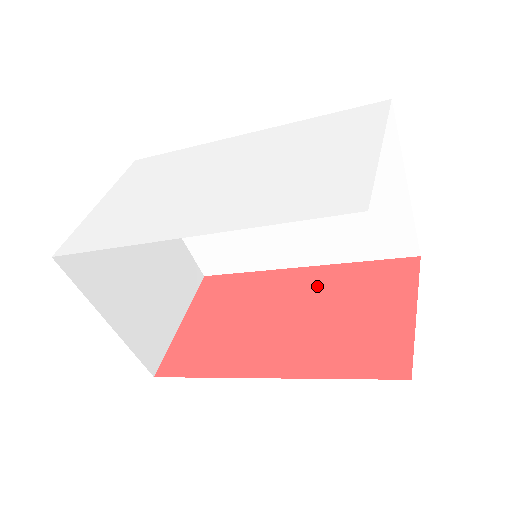
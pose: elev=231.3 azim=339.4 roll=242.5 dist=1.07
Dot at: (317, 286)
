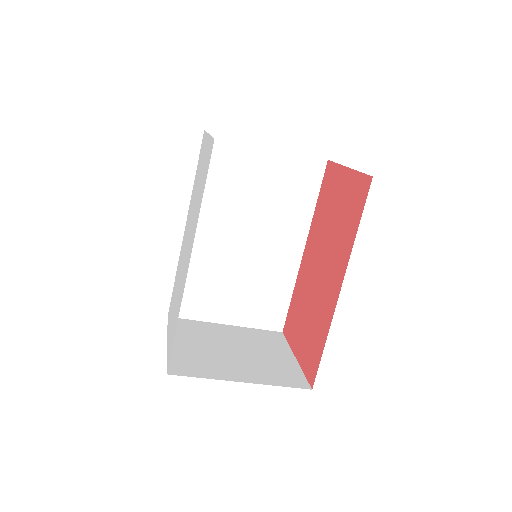
Dot at: (315, 239)
